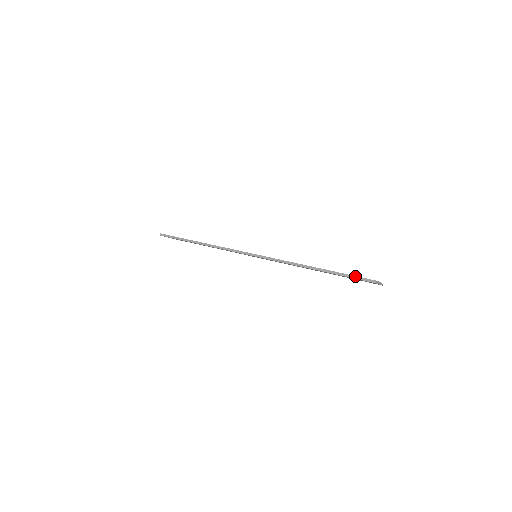
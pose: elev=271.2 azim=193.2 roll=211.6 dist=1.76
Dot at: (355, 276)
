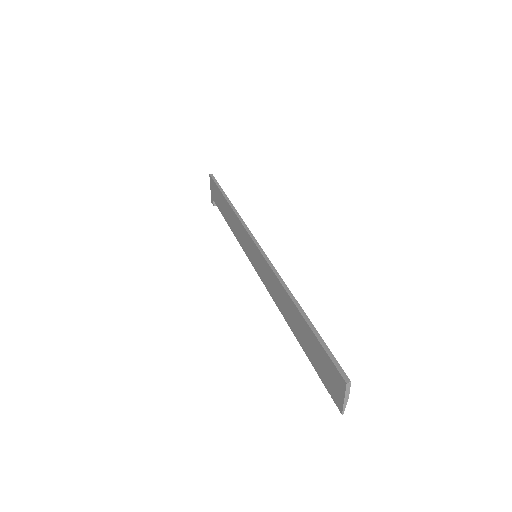
Dot at: occluded
